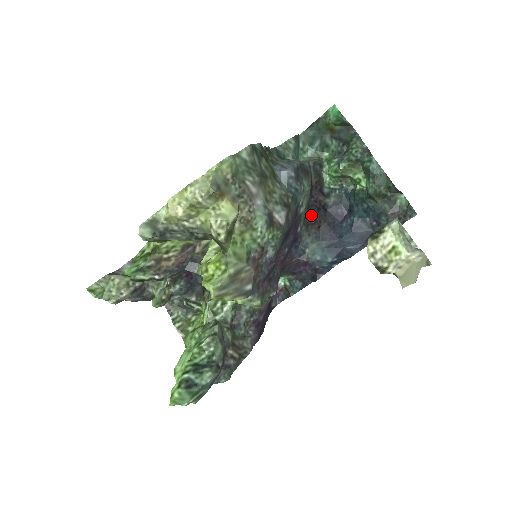
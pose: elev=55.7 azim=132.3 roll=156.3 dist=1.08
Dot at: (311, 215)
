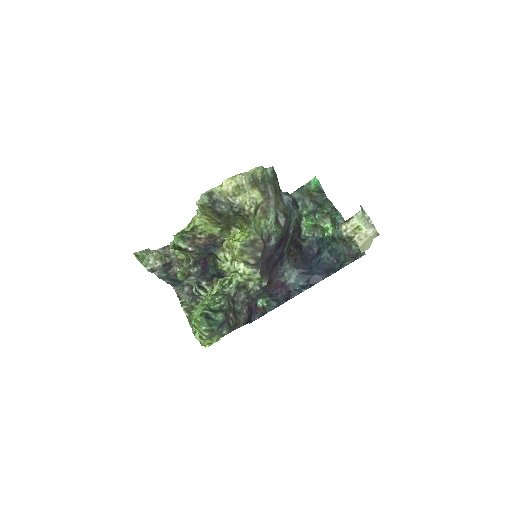
Dot at: (292, 248)
